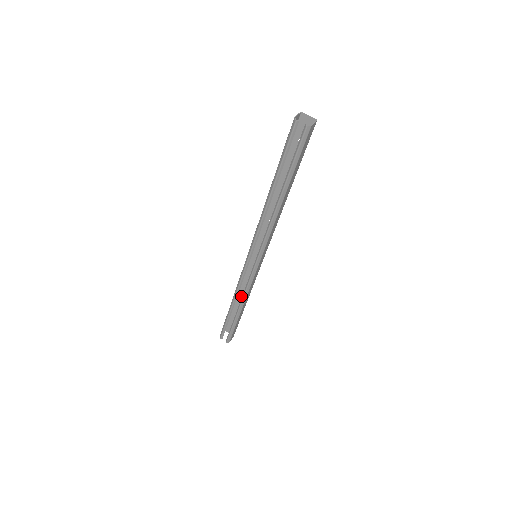
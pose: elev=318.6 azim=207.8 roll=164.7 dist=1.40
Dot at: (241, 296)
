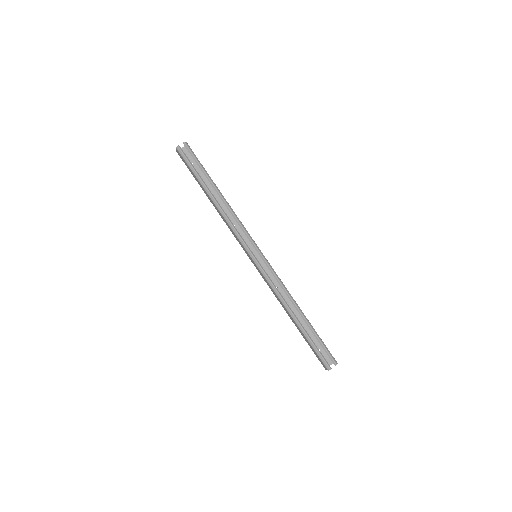
Dot at: occluded
